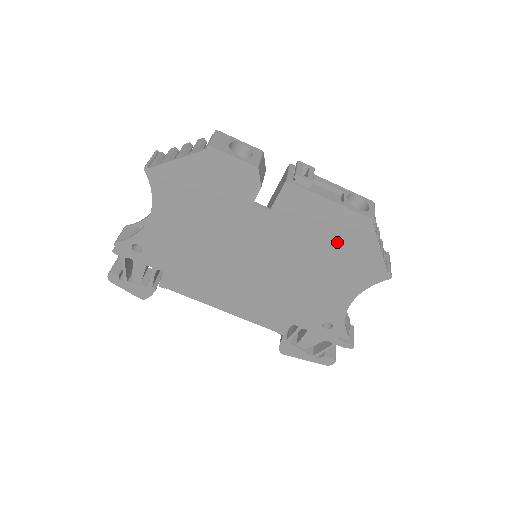
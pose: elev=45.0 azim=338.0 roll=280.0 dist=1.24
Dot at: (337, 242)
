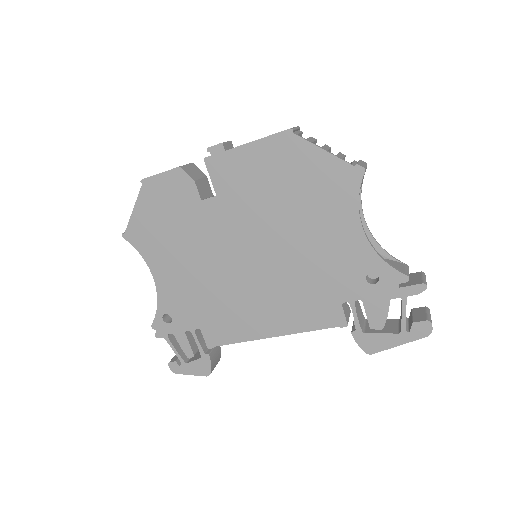
Dot at: (286, 177)
